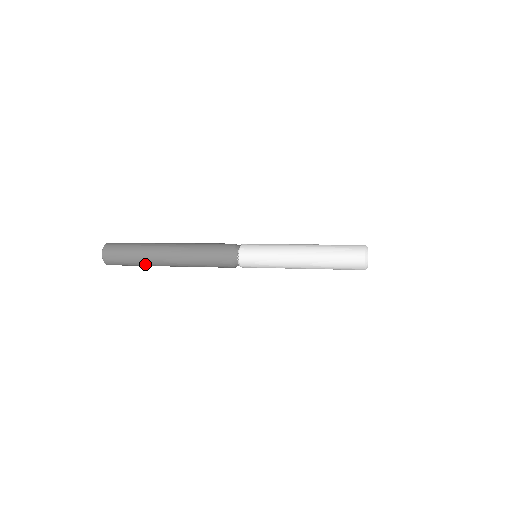
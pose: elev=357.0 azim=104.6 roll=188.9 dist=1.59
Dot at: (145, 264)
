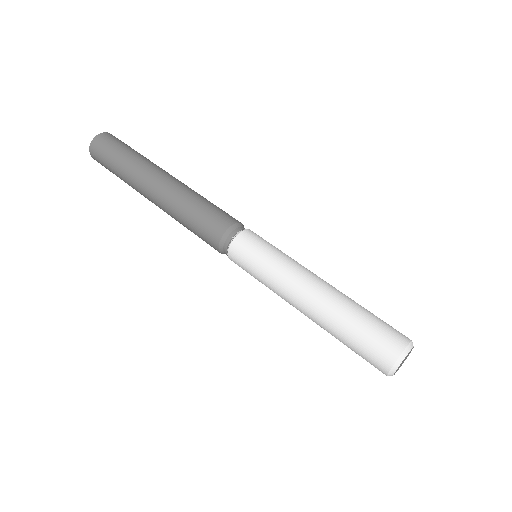
Dot at: occluded
